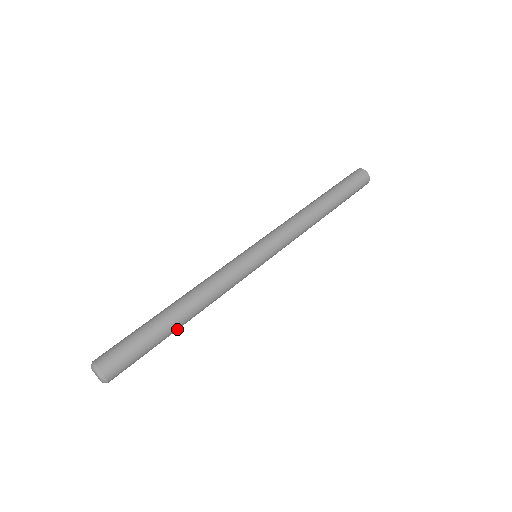
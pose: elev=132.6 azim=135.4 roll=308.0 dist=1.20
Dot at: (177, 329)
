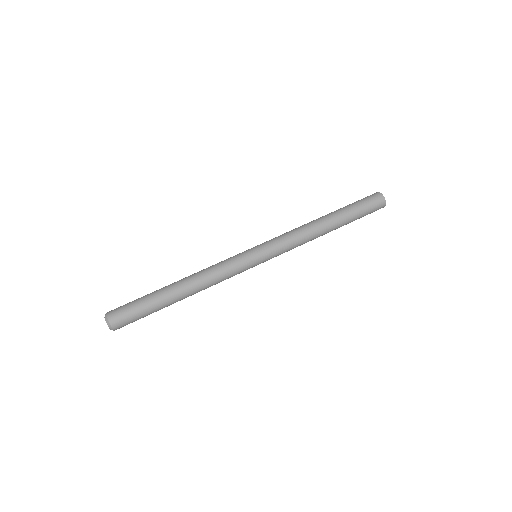
Dot at: (174, 302)
